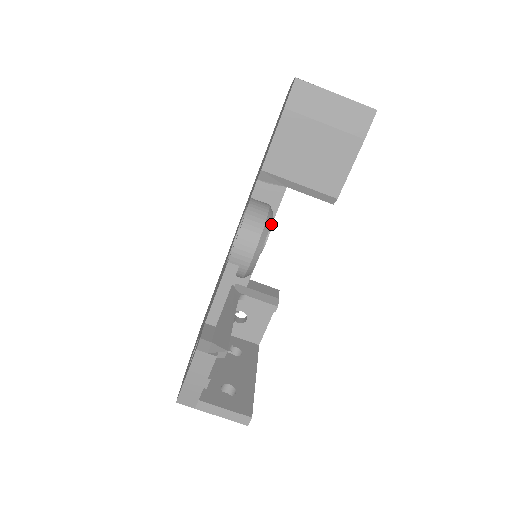
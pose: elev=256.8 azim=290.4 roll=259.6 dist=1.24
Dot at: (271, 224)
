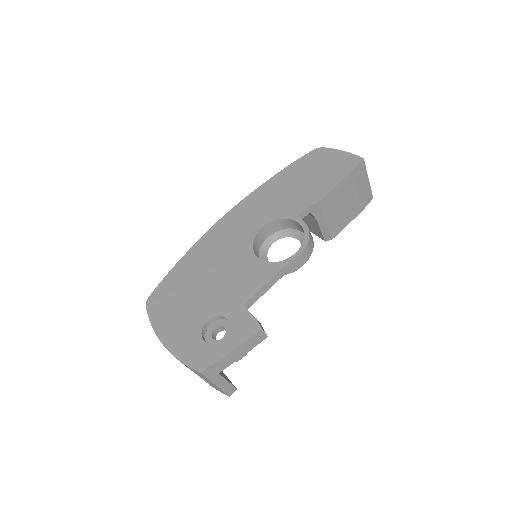
Dot at: occluded
